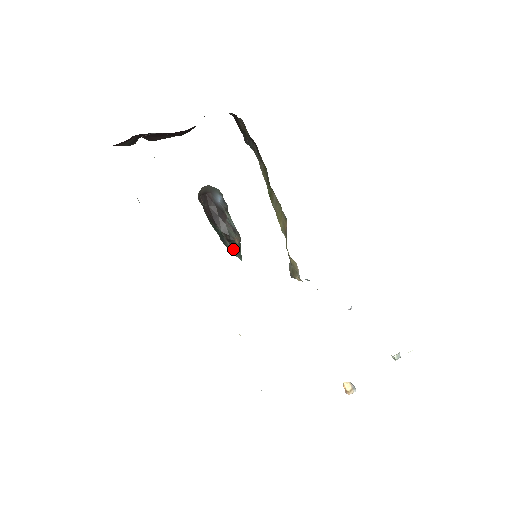
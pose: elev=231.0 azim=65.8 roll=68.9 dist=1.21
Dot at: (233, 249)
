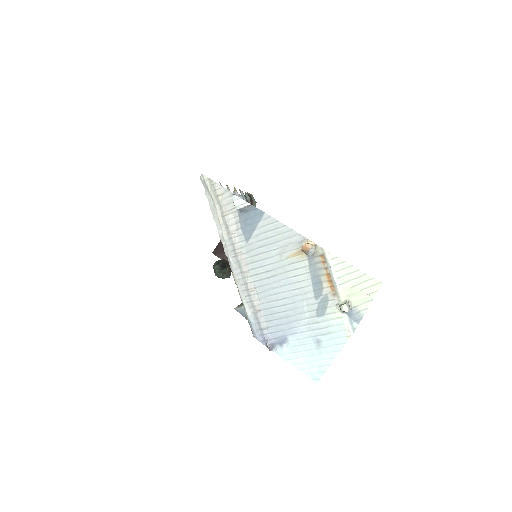
Dot at: (222, 266)
